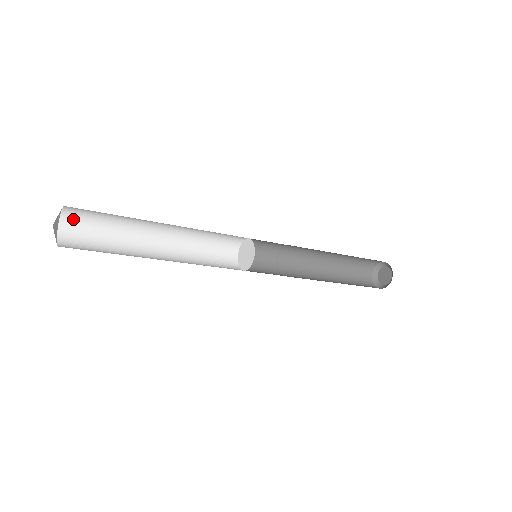
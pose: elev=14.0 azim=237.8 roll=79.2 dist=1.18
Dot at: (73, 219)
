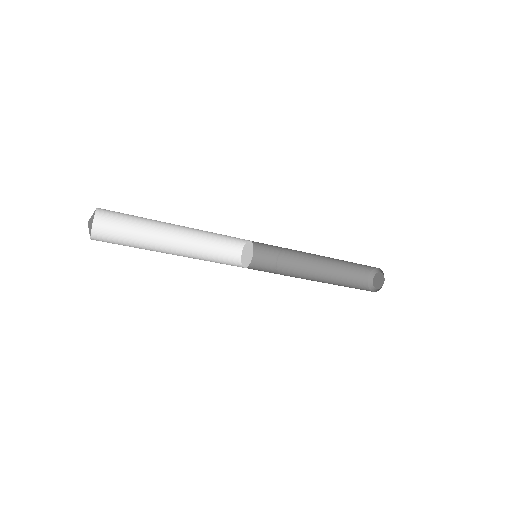
Dot at: (106, 212)
